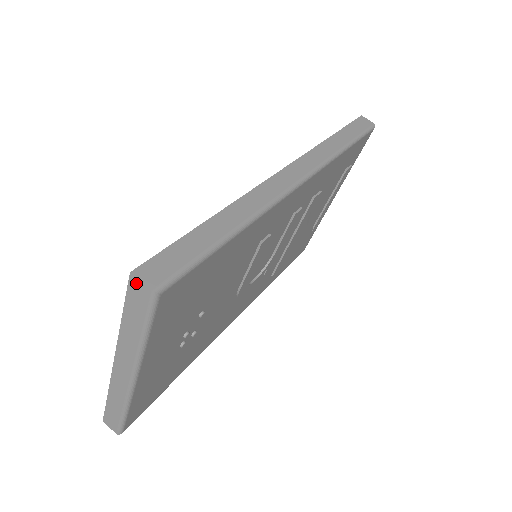
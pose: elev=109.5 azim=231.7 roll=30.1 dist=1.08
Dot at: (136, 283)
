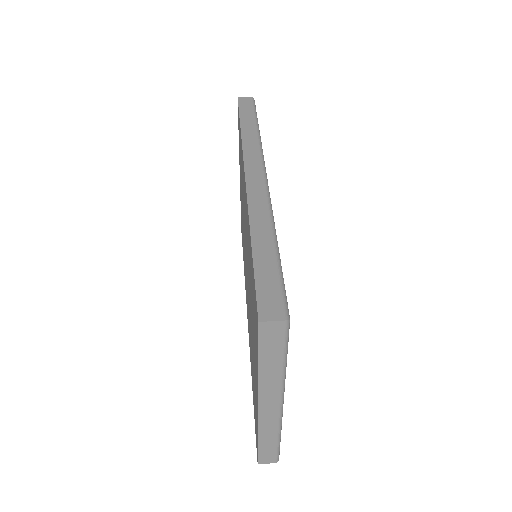
Dot at: (267, 326)
